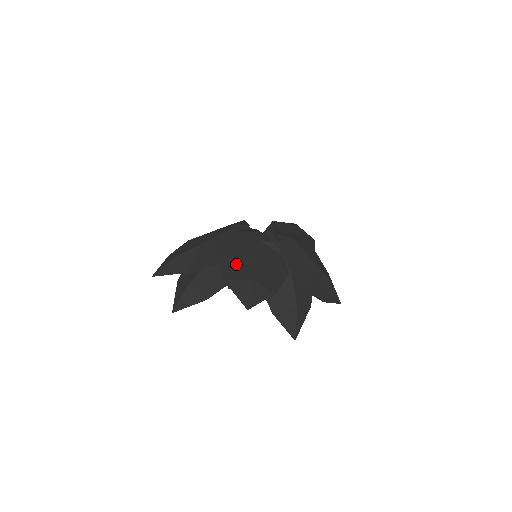
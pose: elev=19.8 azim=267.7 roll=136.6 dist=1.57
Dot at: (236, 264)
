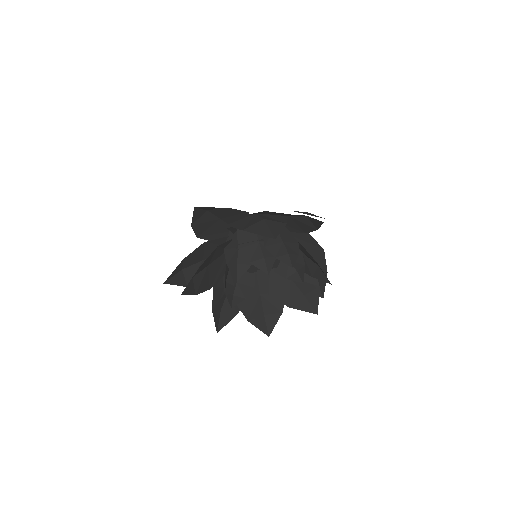
Dot at: (205, 223)
